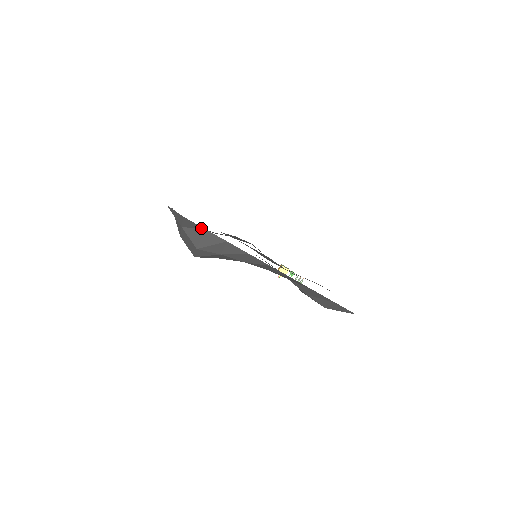
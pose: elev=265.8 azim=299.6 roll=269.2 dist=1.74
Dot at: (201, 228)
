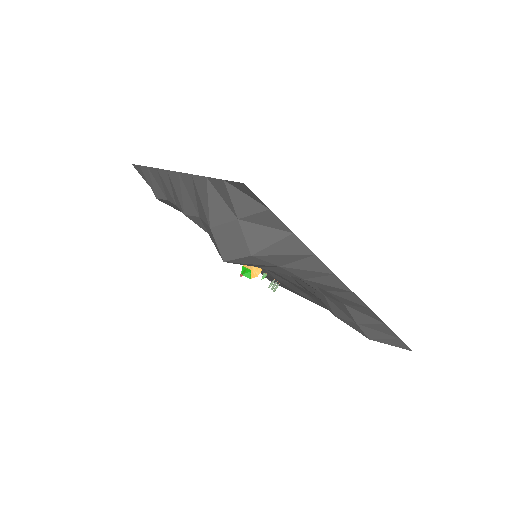
Dot at: (285, 230)
